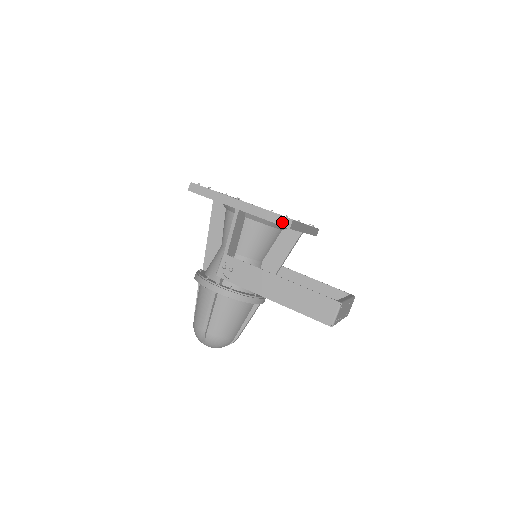
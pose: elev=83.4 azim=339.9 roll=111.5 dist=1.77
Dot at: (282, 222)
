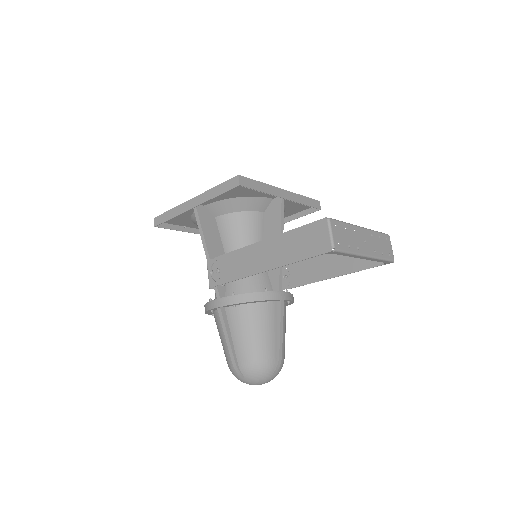
Dot at: (231, 185)
